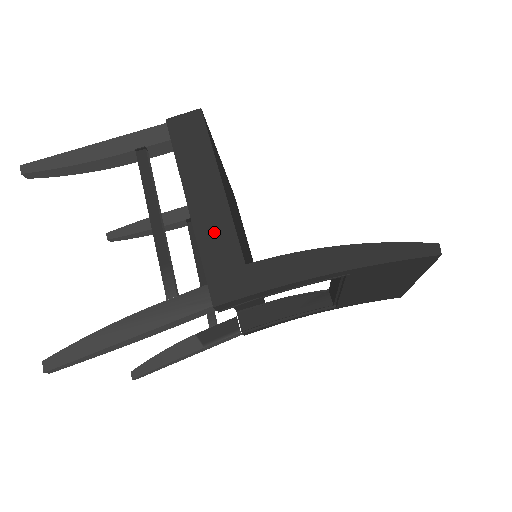
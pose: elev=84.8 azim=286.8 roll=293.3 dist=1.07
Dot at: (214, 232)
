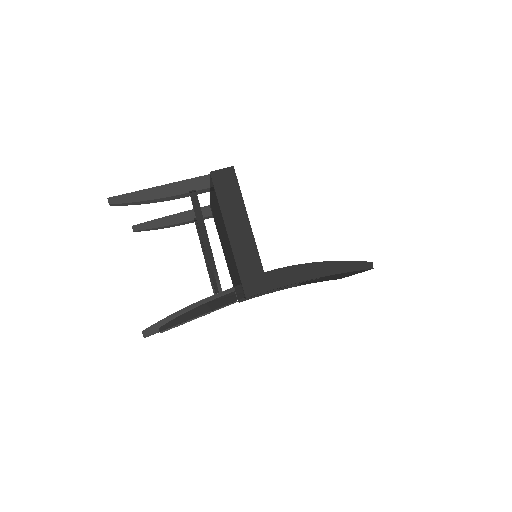
Dot at: (245, 251)
